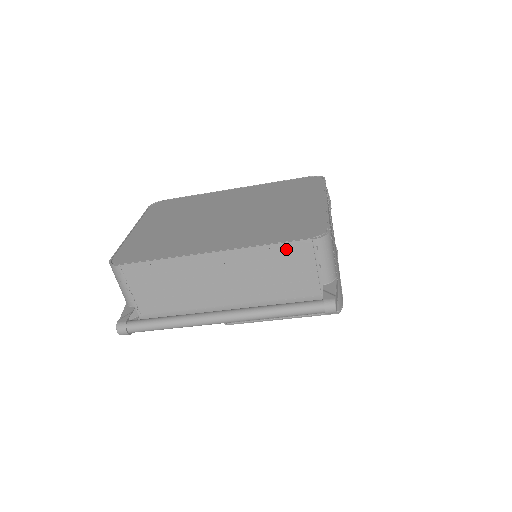
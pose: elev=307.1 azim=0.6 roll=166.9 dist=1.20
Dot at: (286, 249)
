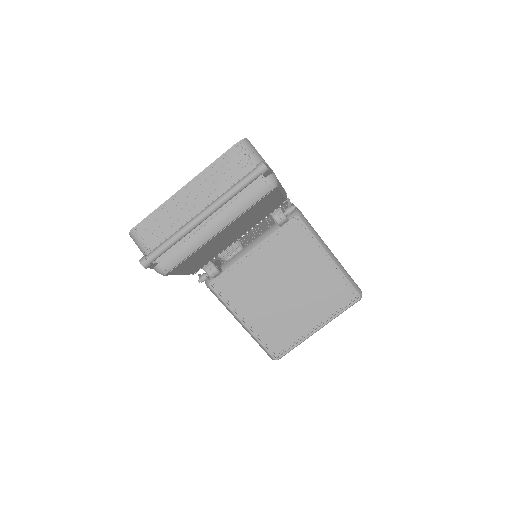
Dot at: (225, 159)
